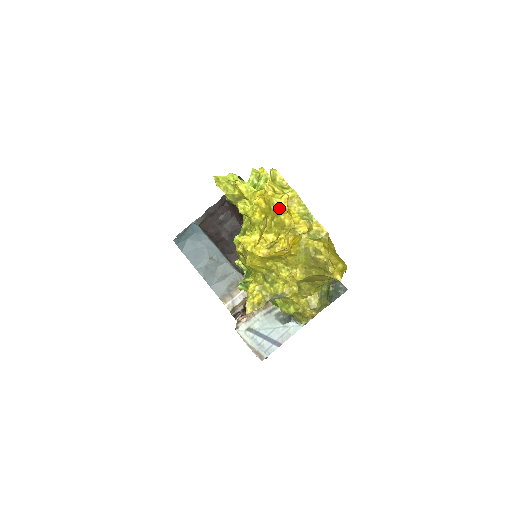
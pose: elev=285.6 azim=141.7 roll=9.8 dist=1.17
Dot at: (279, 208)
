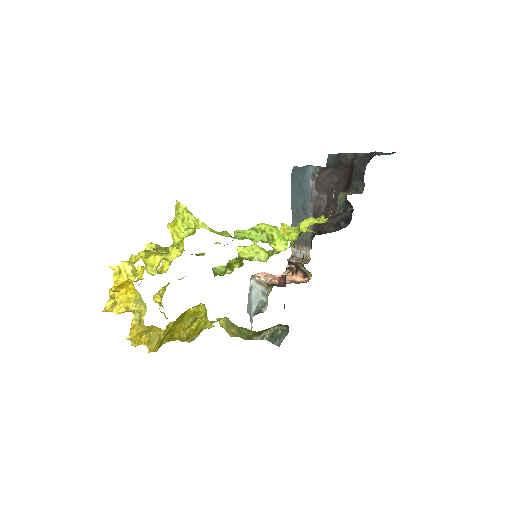
Dot at: (113, 285)
